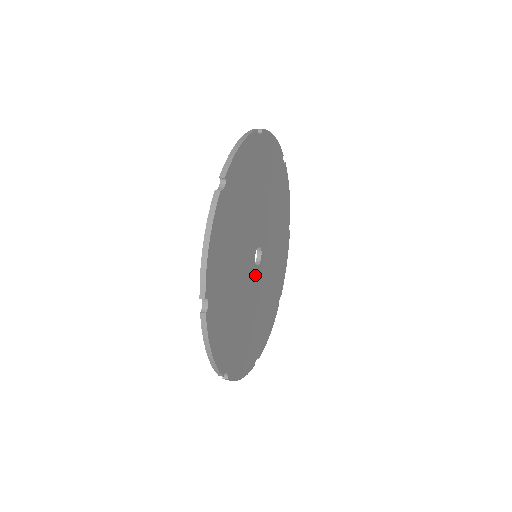
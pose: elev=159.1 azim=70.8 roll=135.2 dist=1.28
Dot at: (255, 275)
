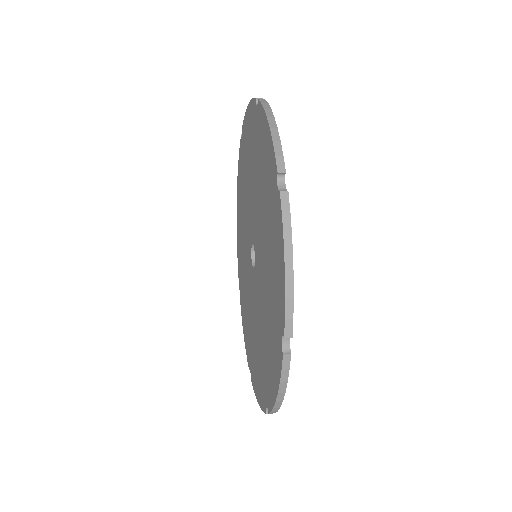
Dot at: occluded
